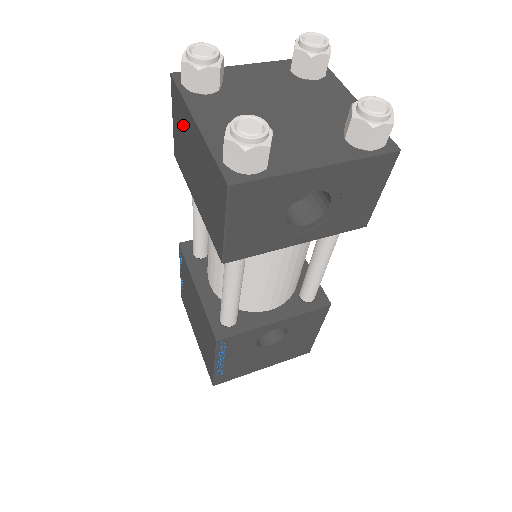
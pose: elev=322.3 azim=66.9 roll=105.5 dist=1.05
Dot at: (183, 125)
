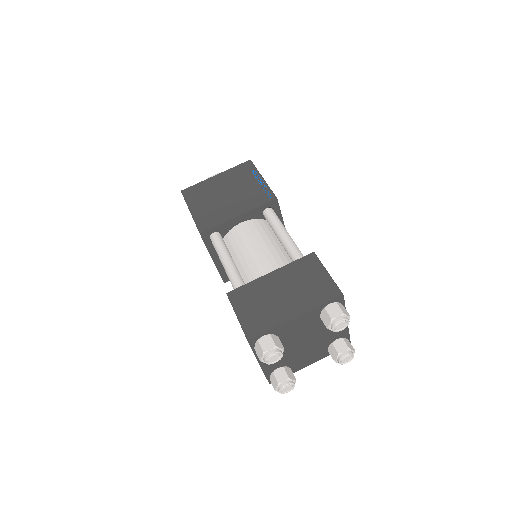
Dot at: occluded
